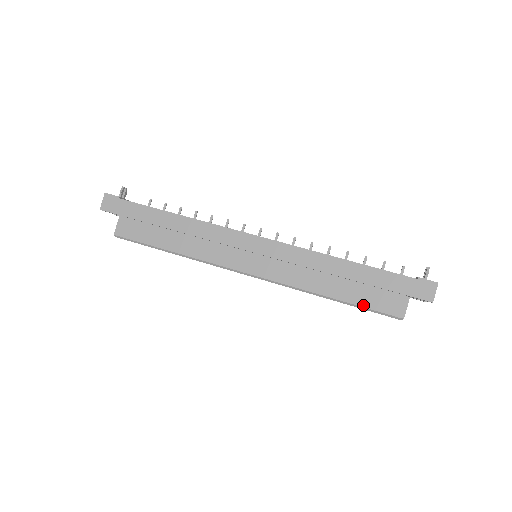
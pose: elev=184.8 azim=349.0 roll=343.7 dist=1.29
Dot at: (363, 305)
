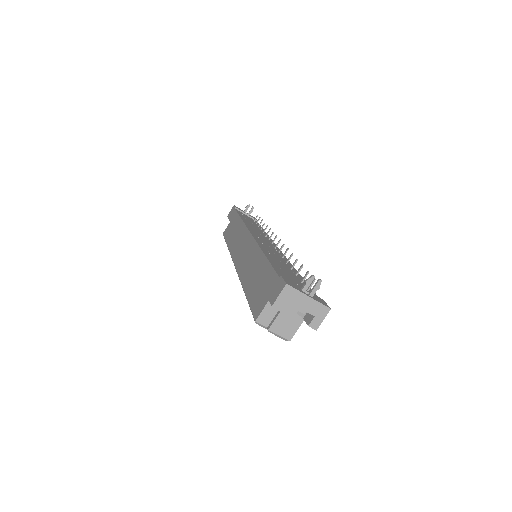
Dot at: (250, 301)
